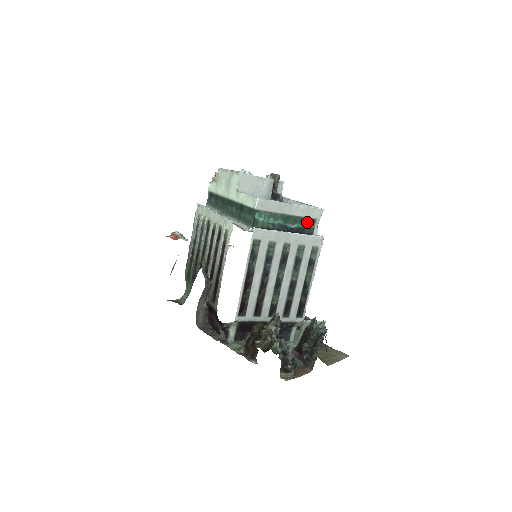
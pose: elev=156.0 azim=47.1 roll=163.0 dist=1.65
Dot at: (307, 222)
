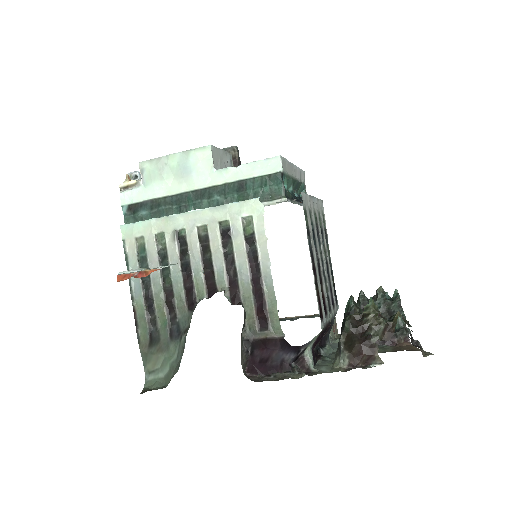
Dot at: (298, 189)
